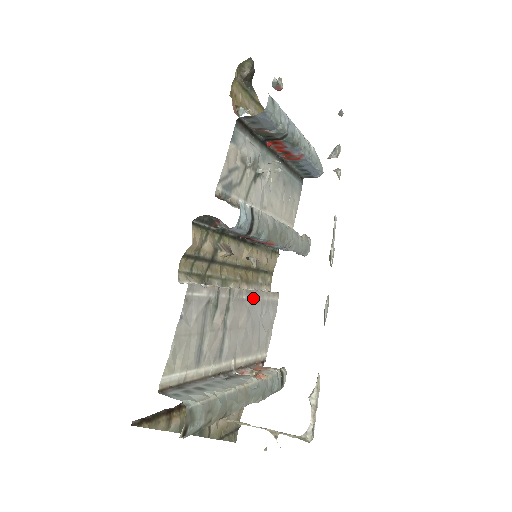
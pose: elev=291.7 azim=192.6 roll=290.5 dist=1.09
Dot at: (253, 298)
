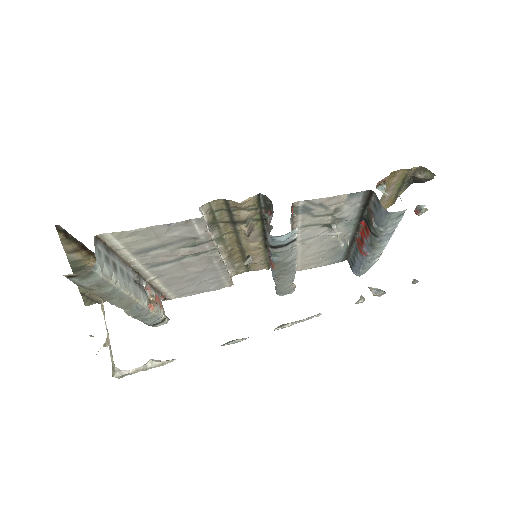
Dot at: (218, 268)
